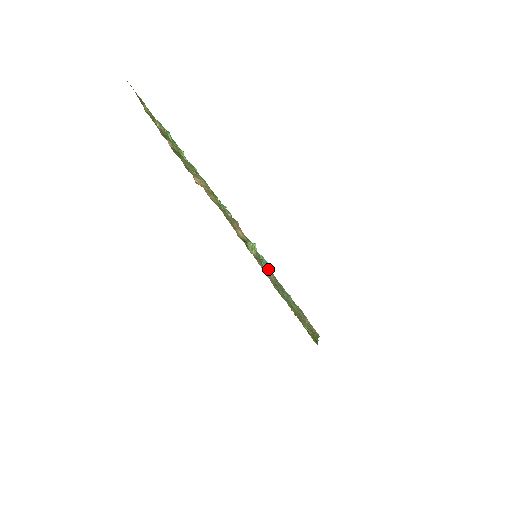
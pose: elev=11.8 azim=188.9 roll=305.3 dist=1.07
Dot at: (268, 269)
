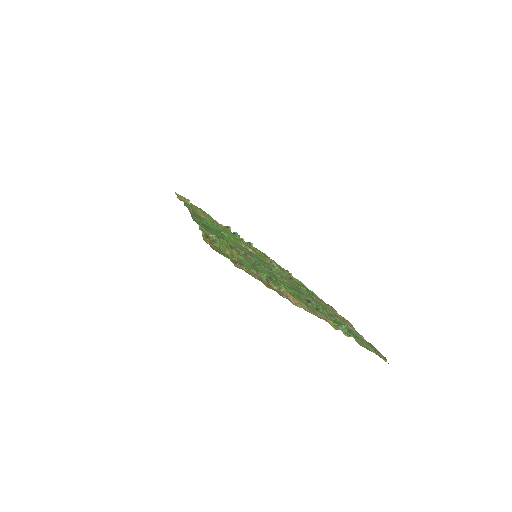
Dot at: (347, 331)
